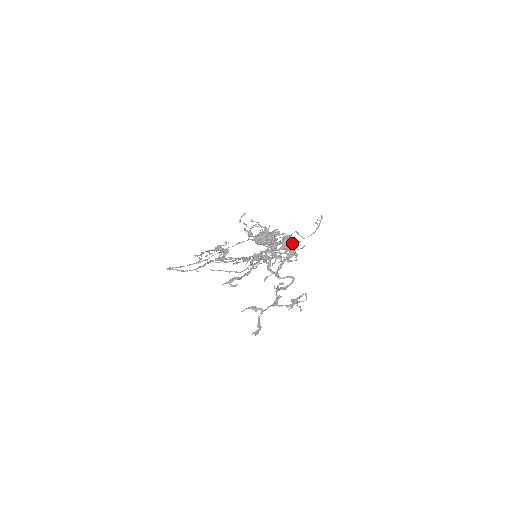
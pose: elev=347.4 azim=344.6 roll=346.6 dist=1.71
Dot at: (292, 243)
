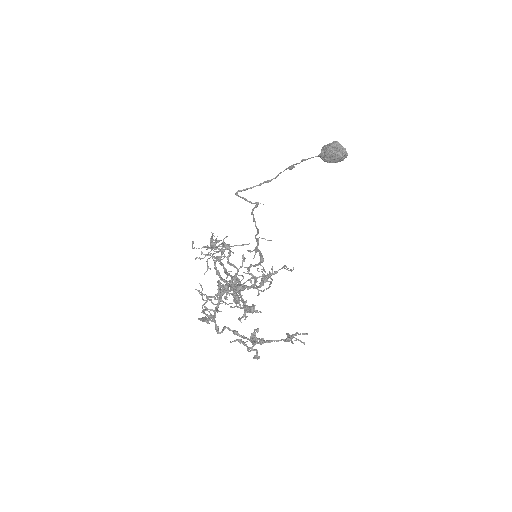
Dot at: (265, 275)
